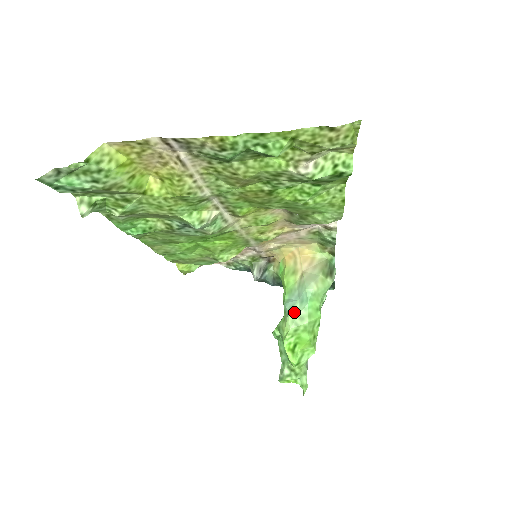
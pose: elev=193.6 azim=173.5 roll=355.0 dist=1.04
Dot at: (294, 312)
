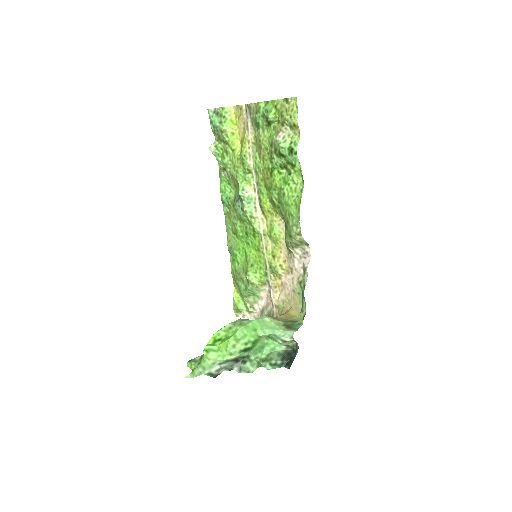
Dot at: (243, 320)
